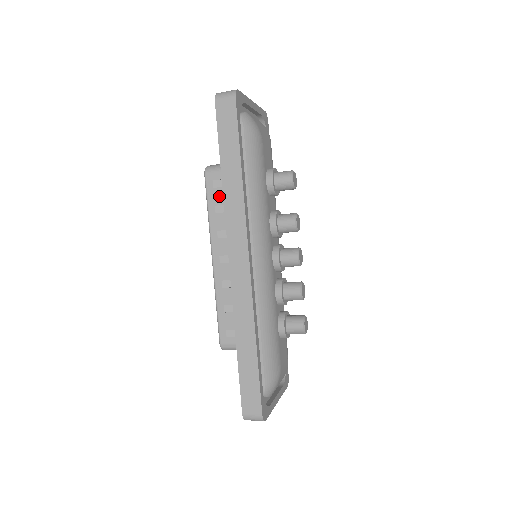
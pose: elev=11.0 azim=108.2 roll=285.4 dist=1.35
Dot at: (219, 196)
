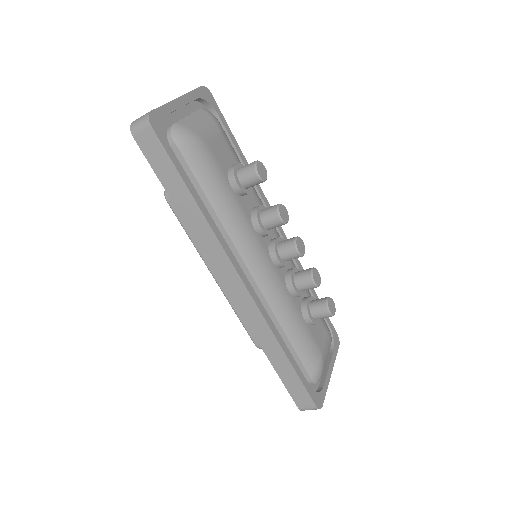
Dot at: occluded
